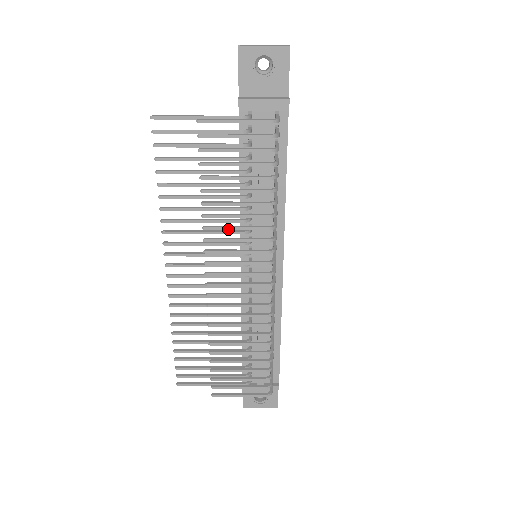
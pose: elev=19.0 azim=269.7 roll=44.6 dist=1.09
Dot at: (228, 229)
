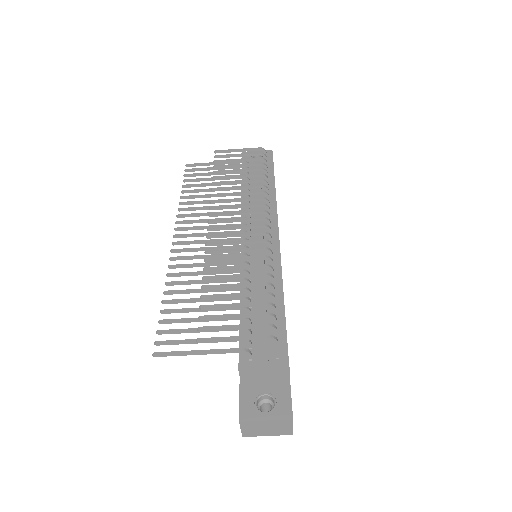
Dot at: (230, 194)
